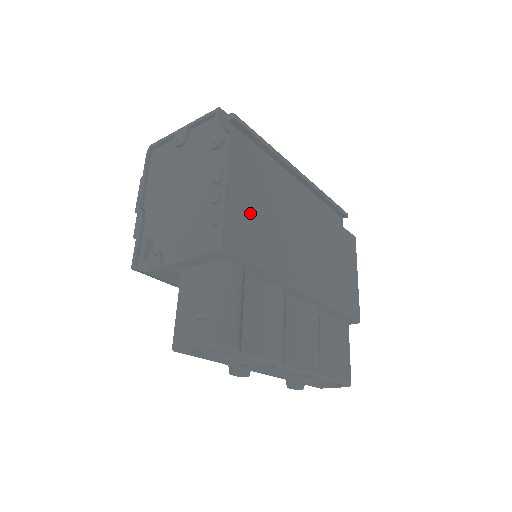
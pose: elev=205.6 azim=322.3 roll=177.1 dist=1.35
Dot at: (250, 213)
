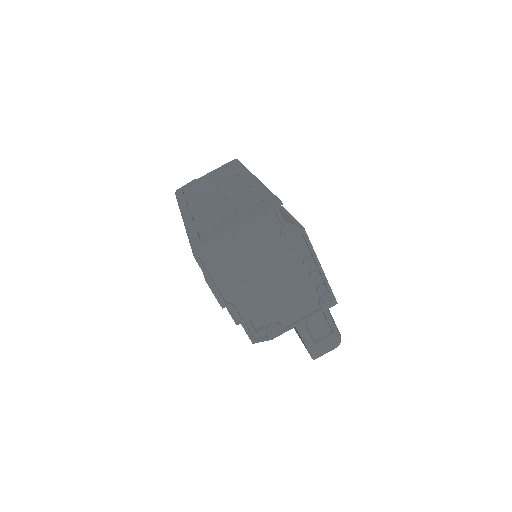
Dot at: occluded
